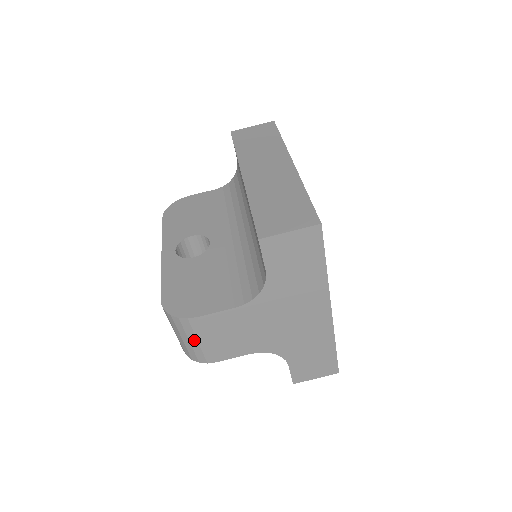
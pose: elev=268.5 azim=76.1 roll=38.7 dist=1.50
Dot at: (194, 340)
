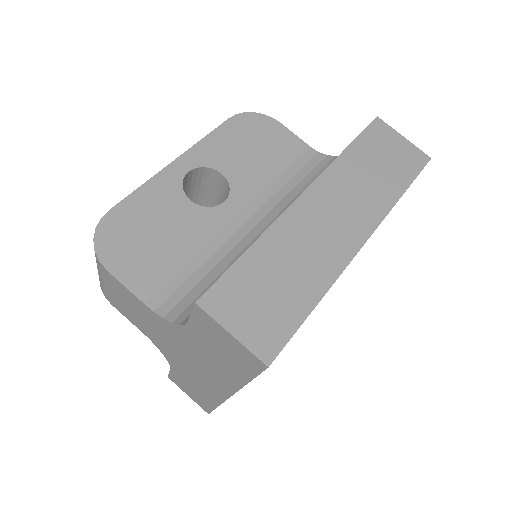
Dot at: (100, 275)
